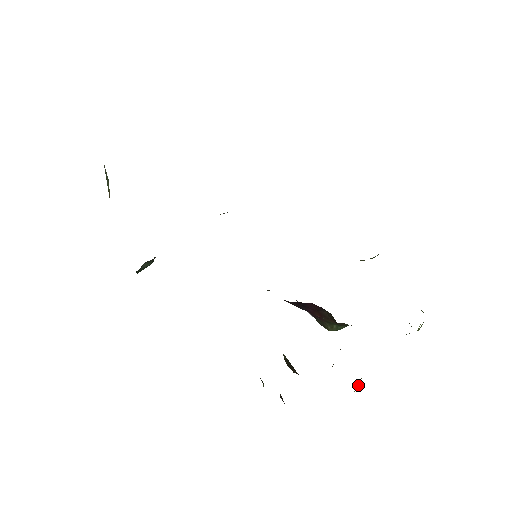
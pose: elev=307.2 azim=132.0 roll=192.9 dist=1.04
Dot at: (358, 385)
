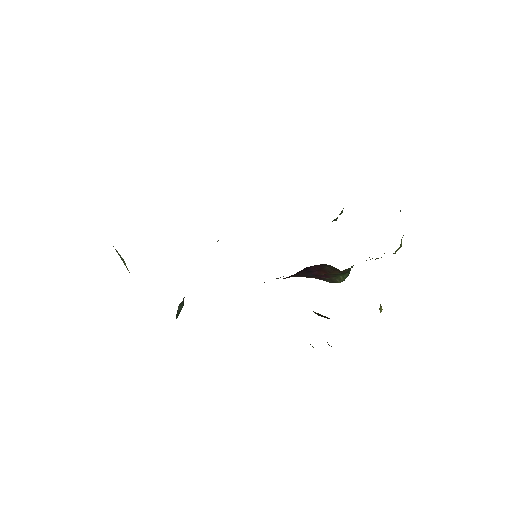
Dot at: (381, 309)
